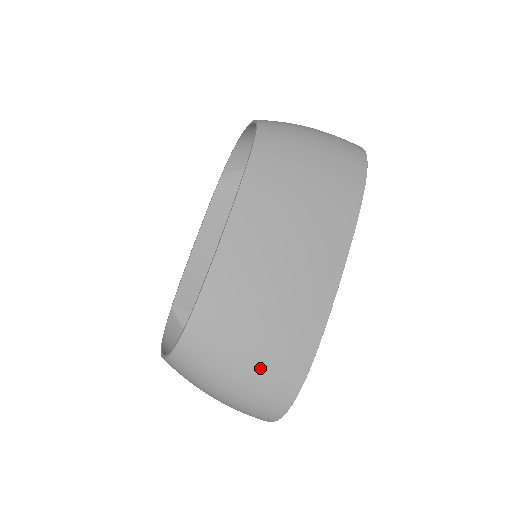
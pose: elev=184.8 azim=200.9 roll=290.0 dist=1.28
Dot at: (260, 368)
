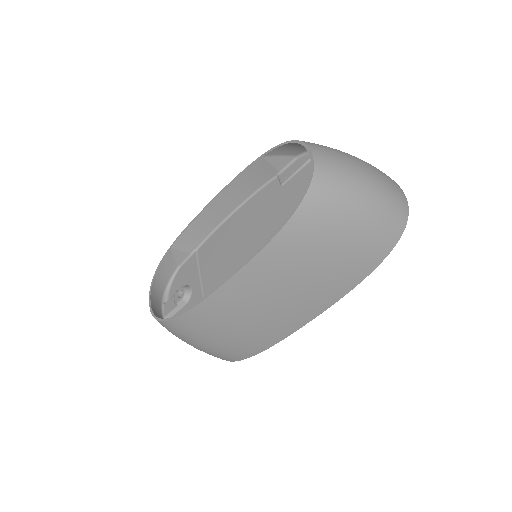
Dot at: (216, 349)
